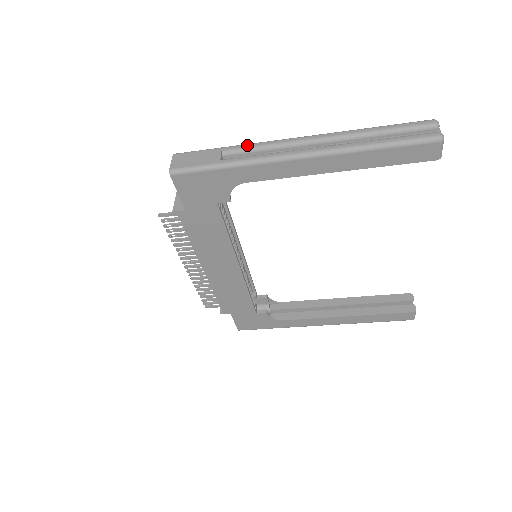
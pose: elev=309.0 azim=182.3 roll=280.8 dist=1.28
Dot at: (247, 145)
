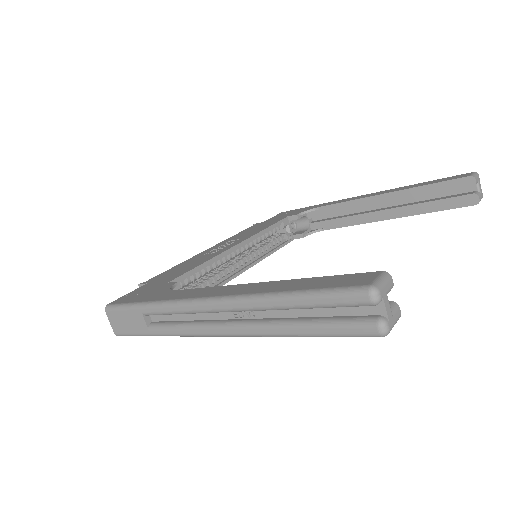
Dot at: (160, 309)
